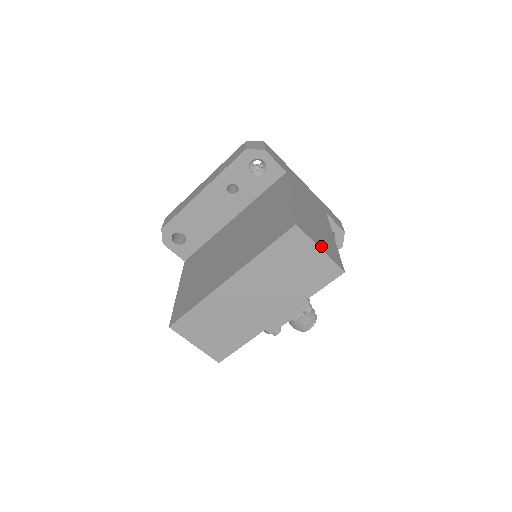
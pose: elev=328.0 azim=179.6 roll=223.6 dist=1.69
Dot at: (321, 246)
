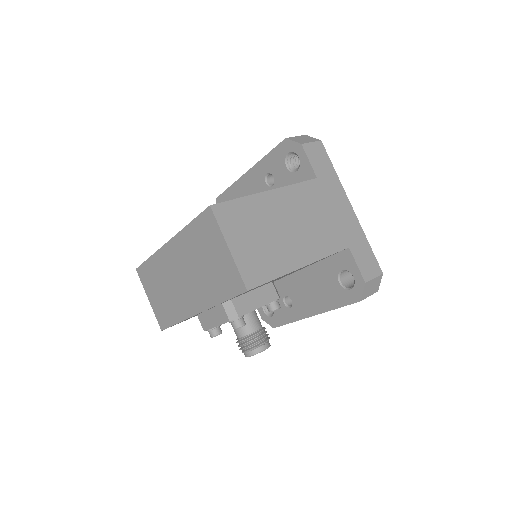
Dot at: (236, 247)
